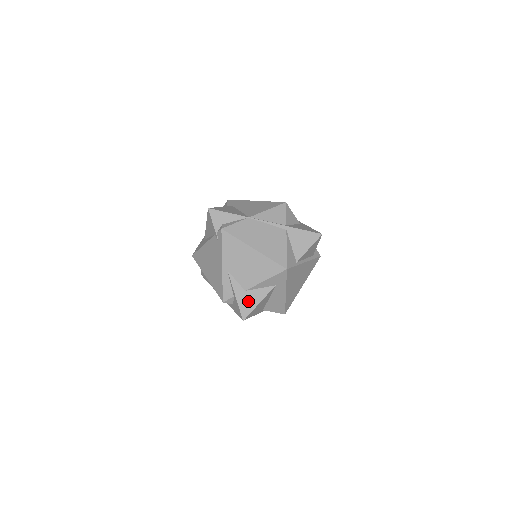
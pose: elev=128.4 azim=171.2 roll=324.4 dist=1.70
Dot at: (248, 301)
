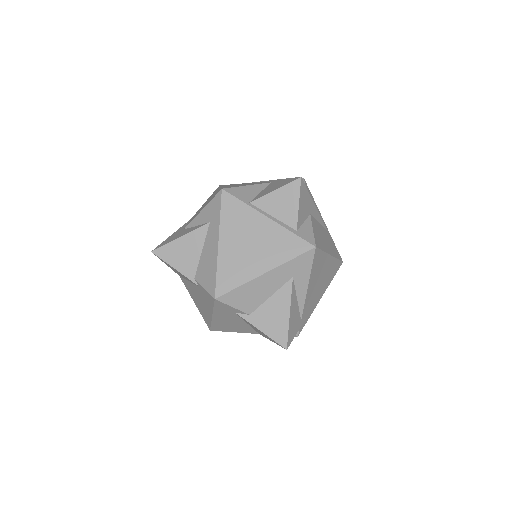
Dot at: (175, 236)
